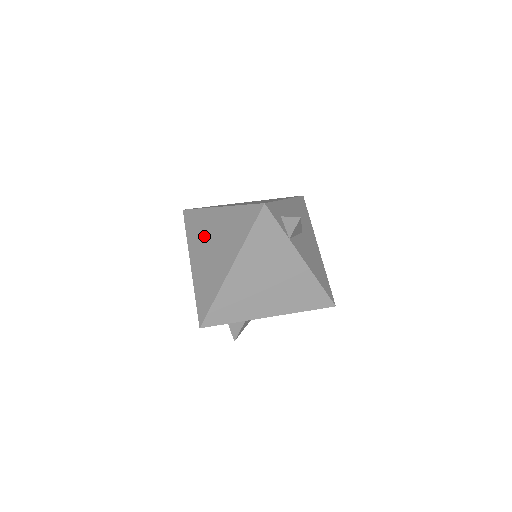
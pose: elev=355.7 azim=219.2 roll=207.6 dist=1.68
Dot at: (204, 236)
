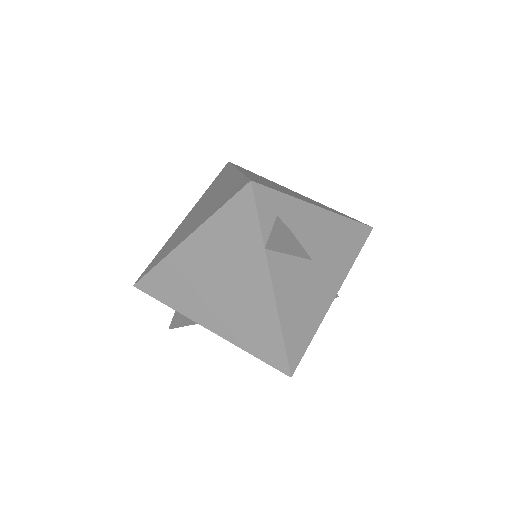
Dot at: (209, 195)
